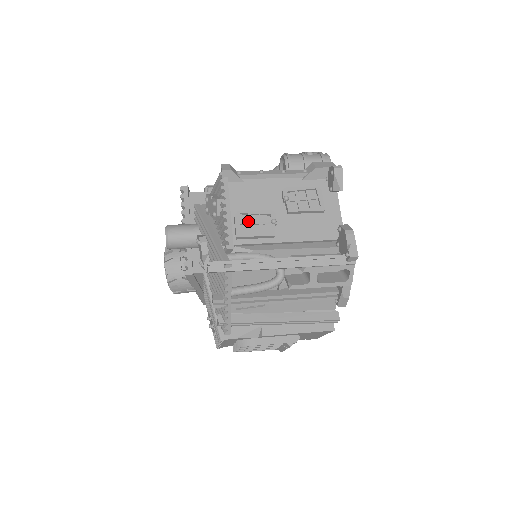
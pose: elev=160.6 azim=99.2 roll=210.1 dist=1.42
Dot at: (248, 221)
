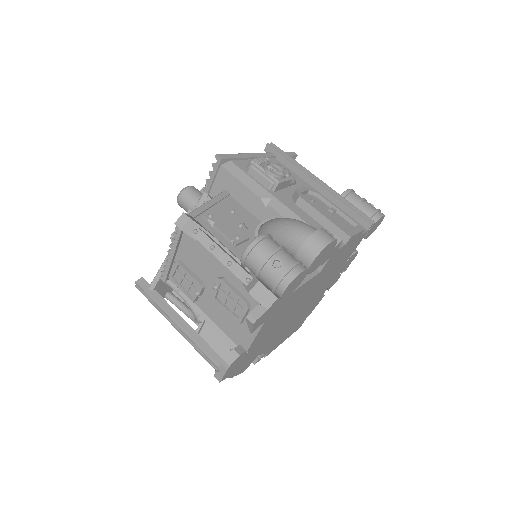
Dot at: (182, 275)
